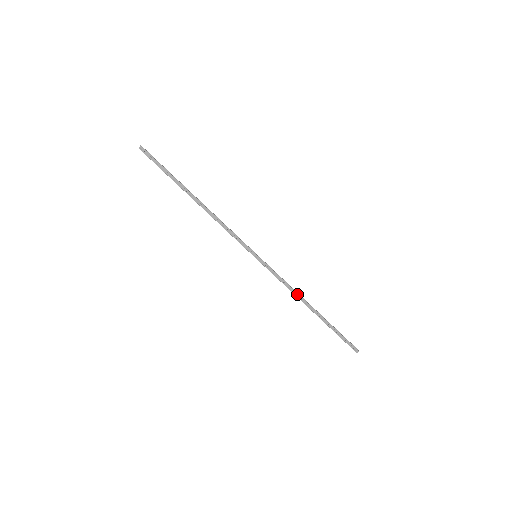
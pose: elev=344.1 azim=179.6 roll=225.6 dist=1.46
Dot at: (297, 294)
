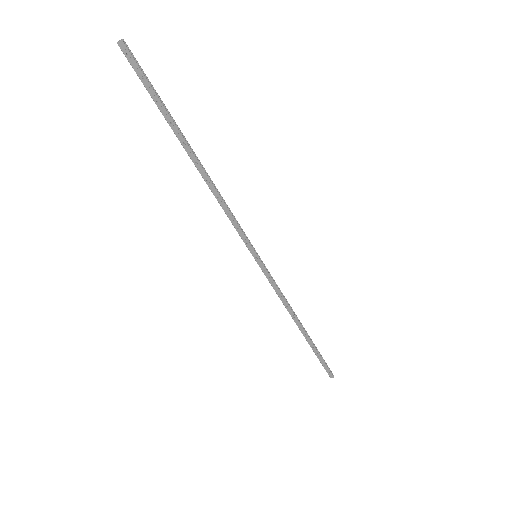
Dot at: (291, 310)
